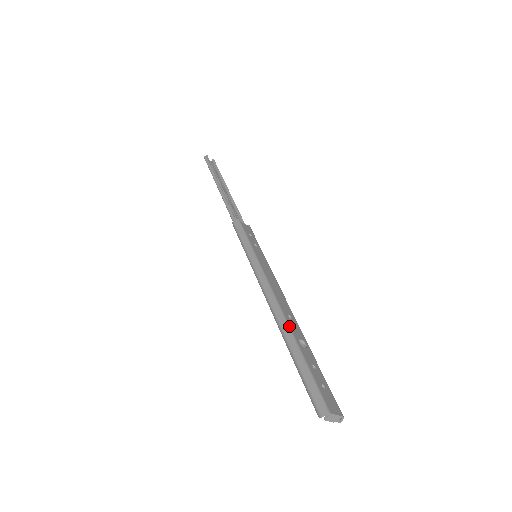
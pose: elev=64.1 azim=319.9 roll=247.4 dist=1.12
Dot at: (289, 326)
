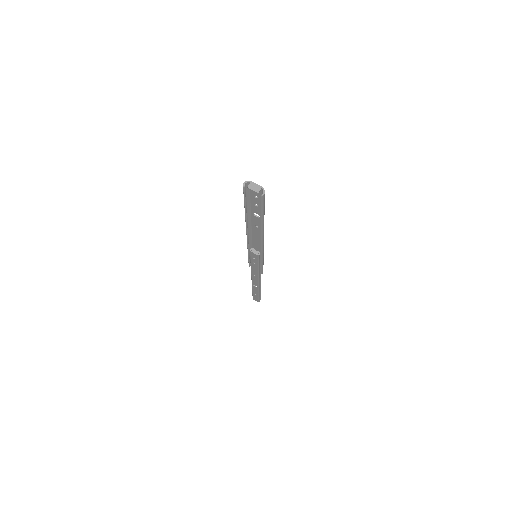
Dot at: (251, 217)
